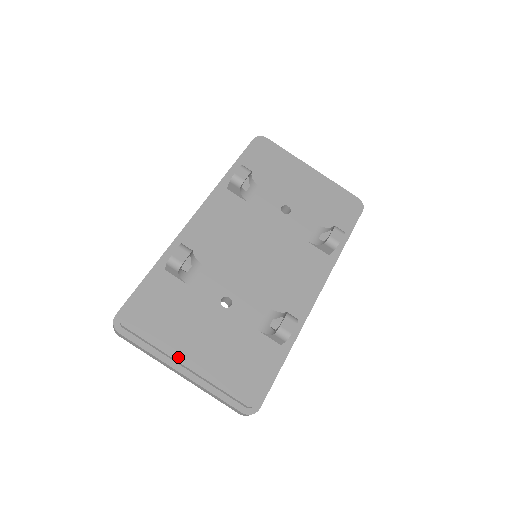
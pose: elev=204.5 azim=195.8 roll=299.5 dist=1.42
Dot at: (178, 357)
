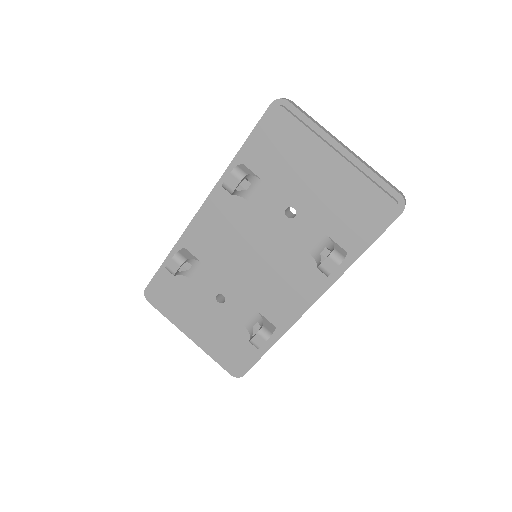
Dot at: (184, 331)
